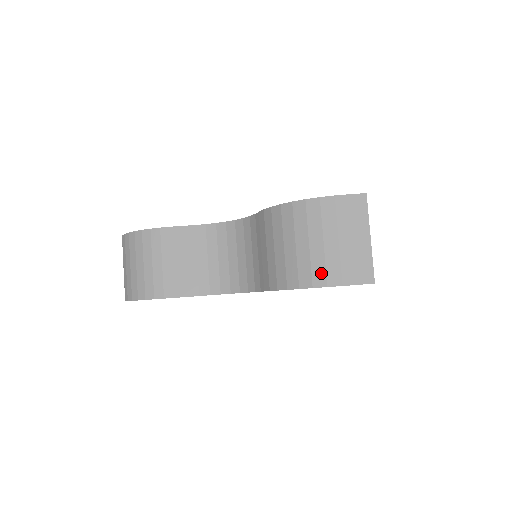
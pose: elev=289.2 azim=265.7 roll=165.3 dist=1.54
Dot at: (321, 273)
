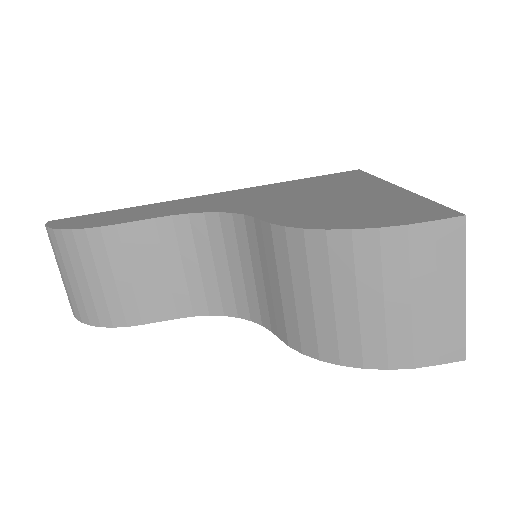
Dot at: (378, 349)
